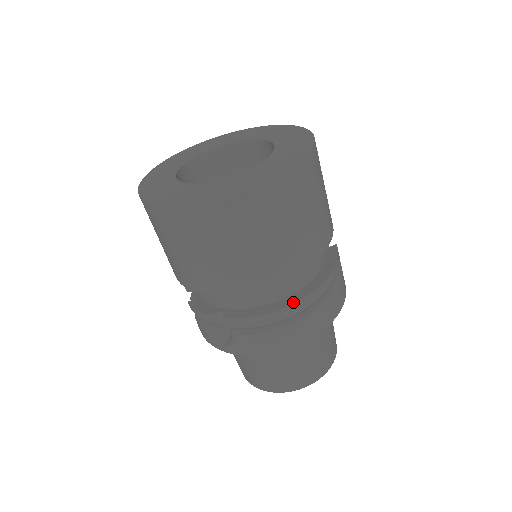
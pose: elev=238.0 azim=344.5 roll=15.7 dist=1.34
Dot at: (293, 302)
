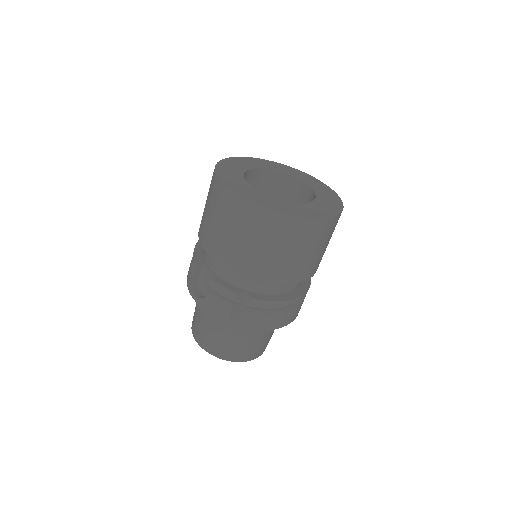
Dot at: (296, 297)
